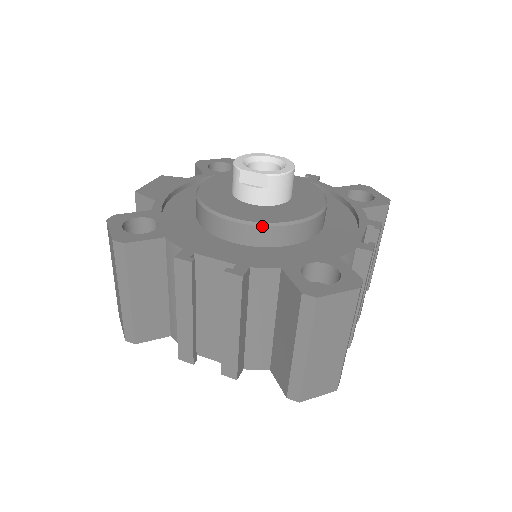
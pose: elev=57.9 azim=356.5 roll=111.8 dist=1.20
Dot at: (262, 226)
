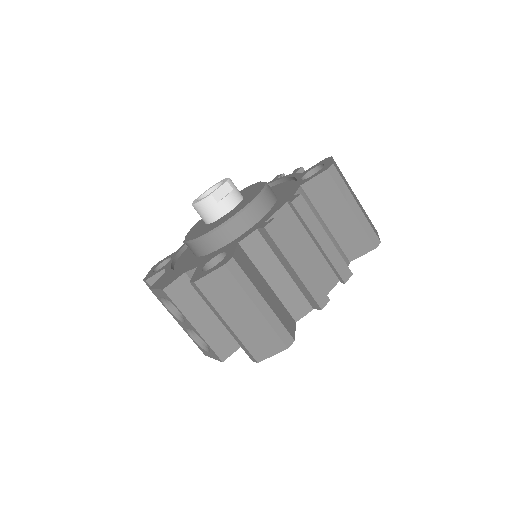
Dot at: (262, 194)
